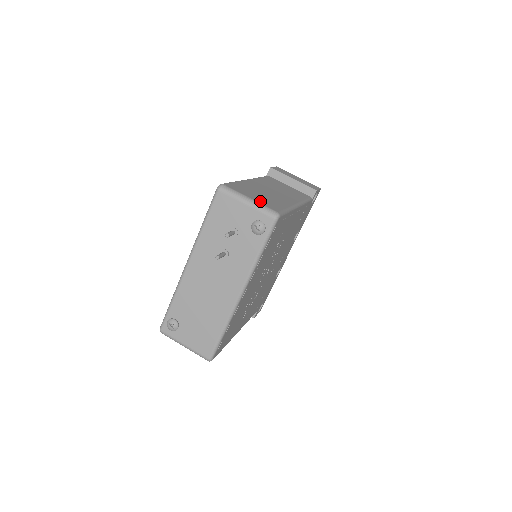
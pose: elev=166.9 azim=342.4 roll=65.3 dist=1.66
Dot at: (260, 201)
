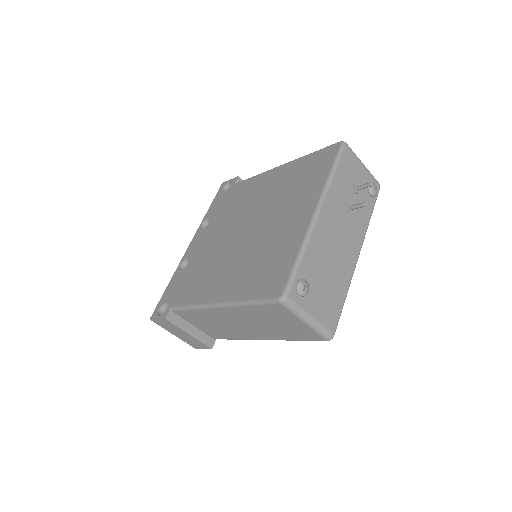
Dot at: occluded
